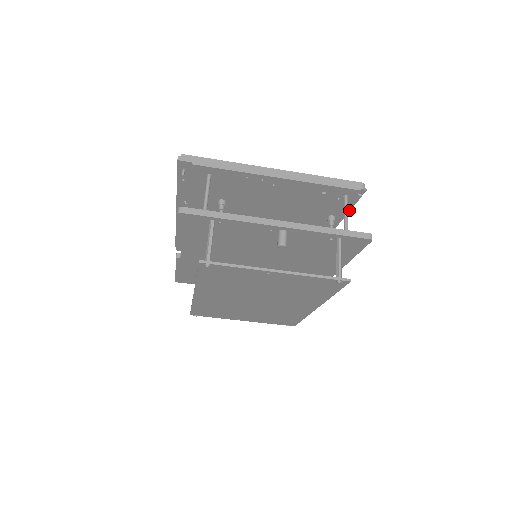
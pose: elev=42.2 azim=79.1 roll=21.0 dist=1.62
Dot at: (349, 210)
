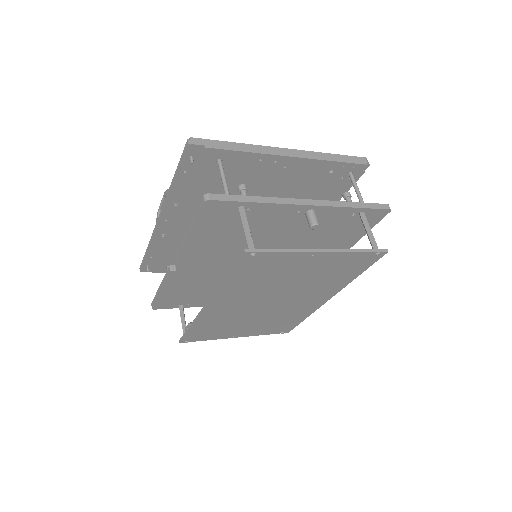
Dot at: (347, 191)
